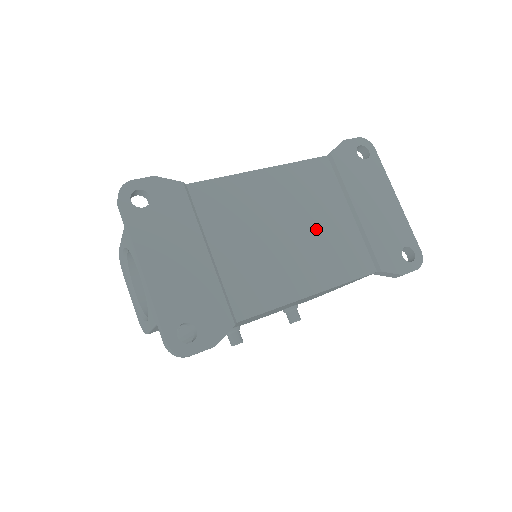
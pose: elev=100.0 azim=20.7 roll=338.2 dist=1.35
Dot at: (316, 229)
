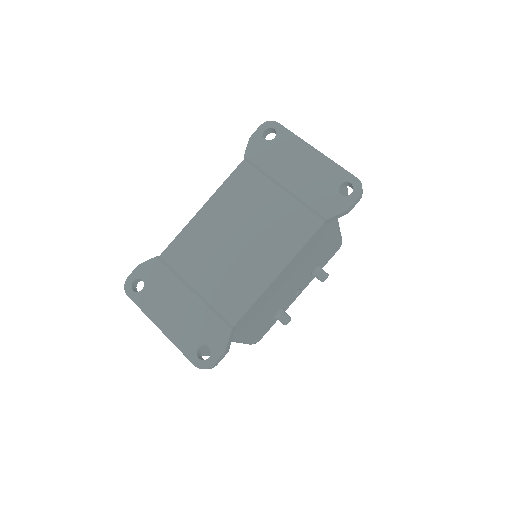
Dot at: (260, 223)
